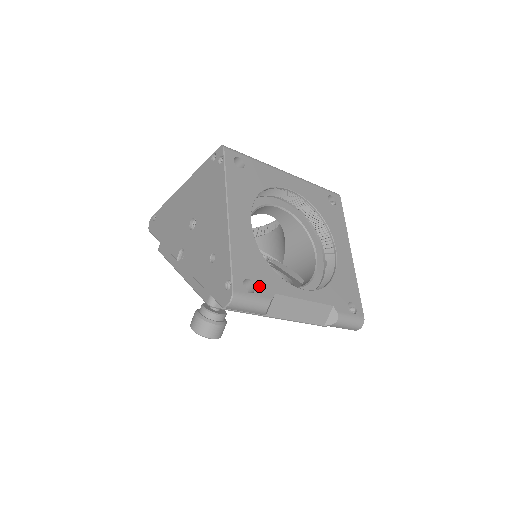
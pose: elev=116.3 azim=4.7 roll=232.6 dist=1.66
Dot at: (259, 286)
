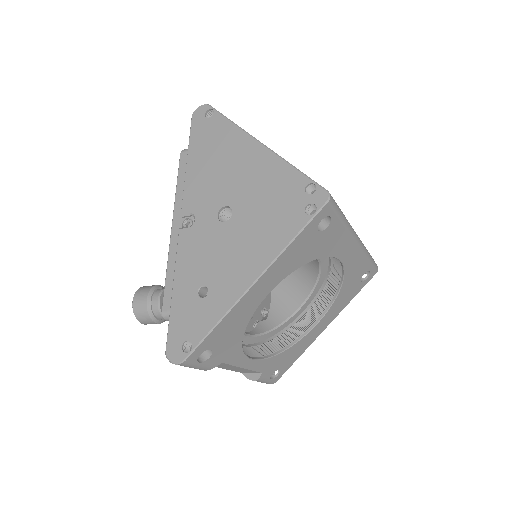
Dot at: (214, 356)
